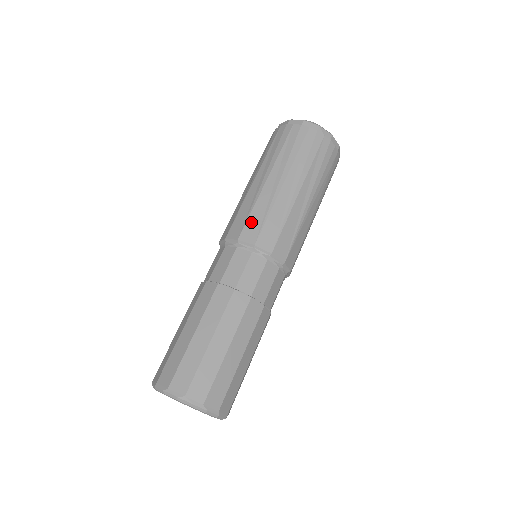
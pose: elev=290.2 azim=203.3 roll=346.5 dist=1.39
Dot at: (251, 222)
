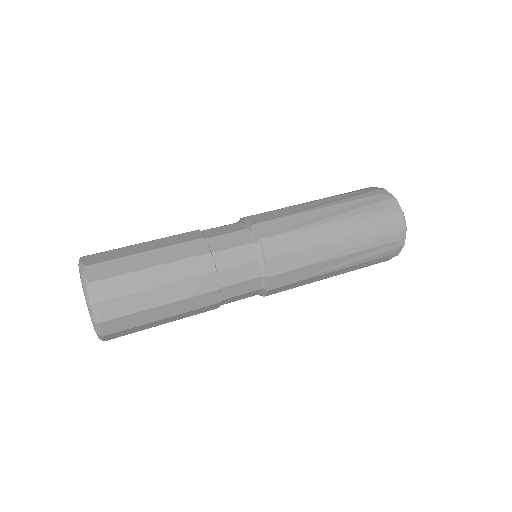
Dot at: occluded
